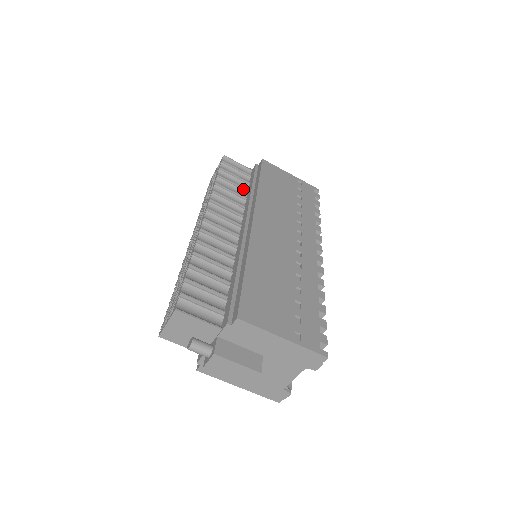
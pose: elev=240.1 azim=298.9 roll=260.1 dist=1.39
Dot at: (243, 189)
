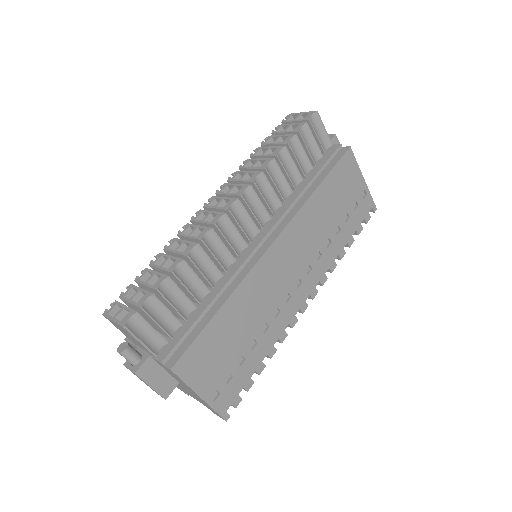
Dot at: (302, 172)
